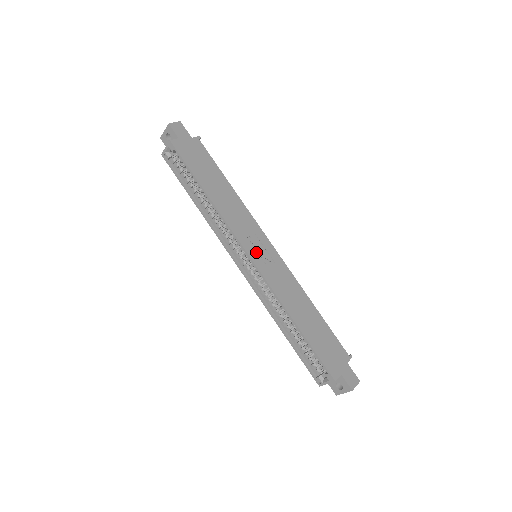
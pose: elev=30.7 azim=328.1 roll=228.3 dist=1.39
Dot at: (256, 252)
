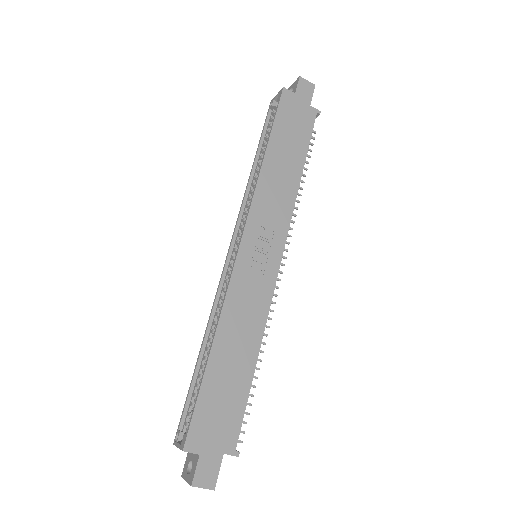
Dot at: (253, 246)
